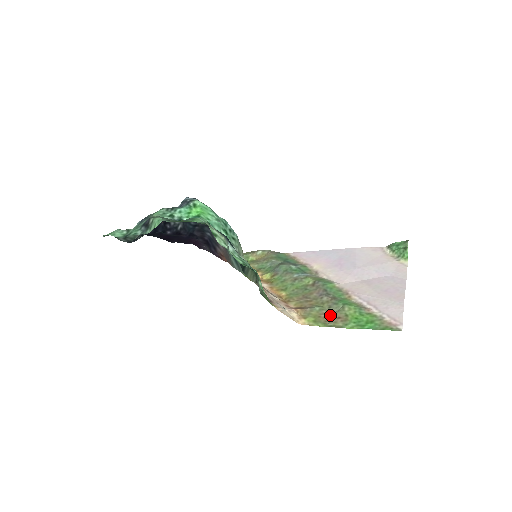
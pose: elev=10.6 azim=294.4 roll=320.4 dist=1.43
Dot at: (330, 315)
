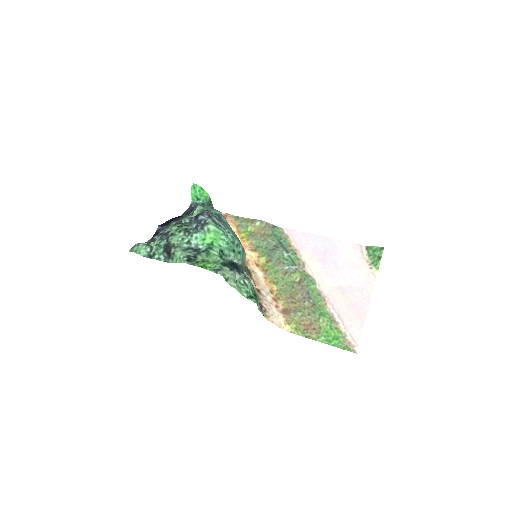
Dot at: (308, 323)
